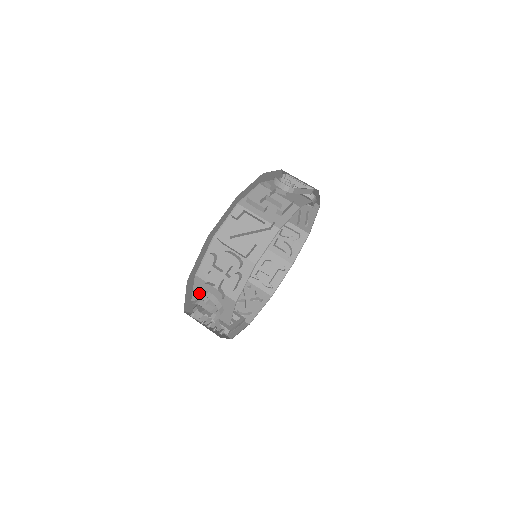
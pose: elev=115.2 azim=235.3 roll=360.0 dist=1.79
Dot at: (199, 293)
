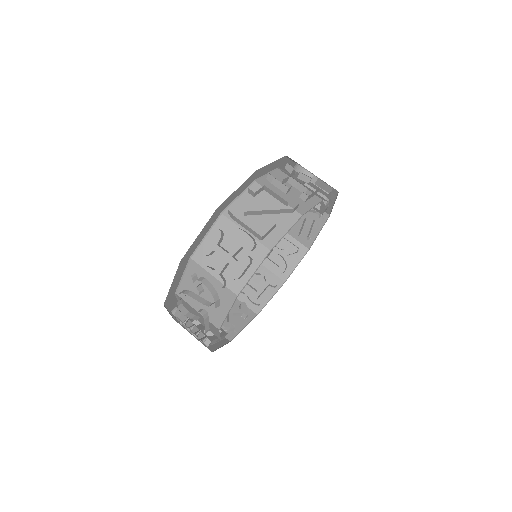
Dot at: (193, 278)
